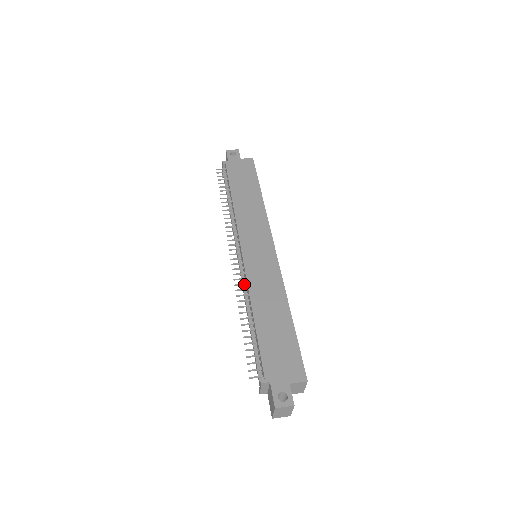
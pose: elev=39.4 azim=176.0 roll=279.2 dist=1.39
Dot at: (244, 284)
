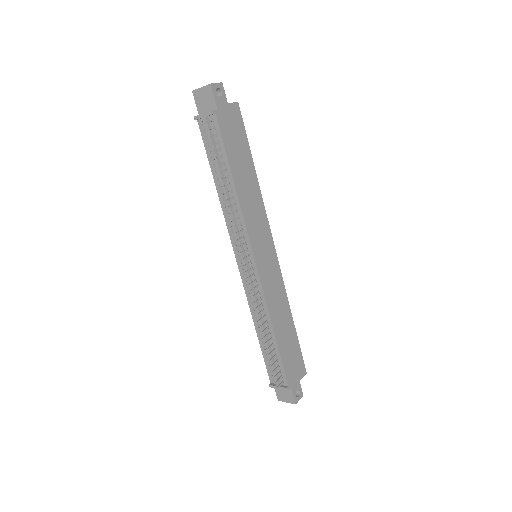
Dot at: (260, 299)
